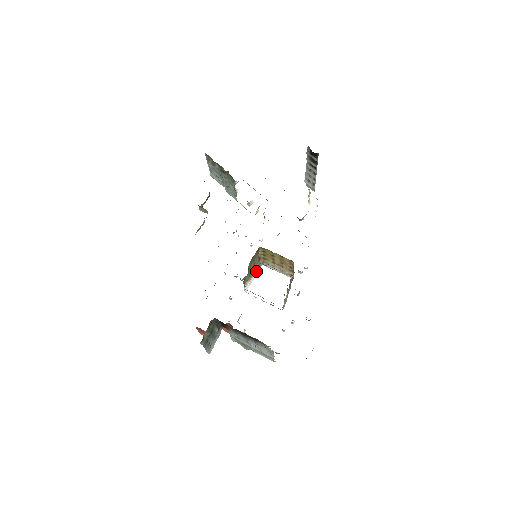
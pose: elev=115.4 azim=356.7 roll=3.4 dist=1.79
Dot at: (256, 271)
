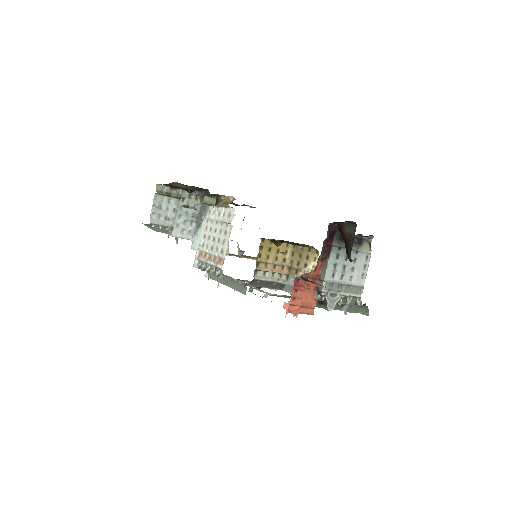
Dot at: occluded
